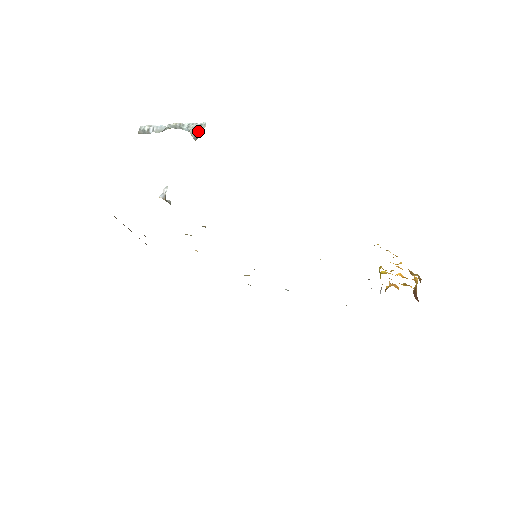
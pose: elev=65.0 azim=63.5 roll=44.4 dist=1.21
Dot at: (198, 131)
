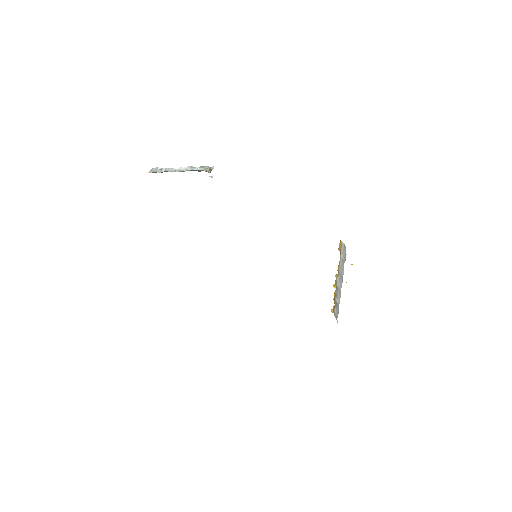
Dot at: (210, 169)
